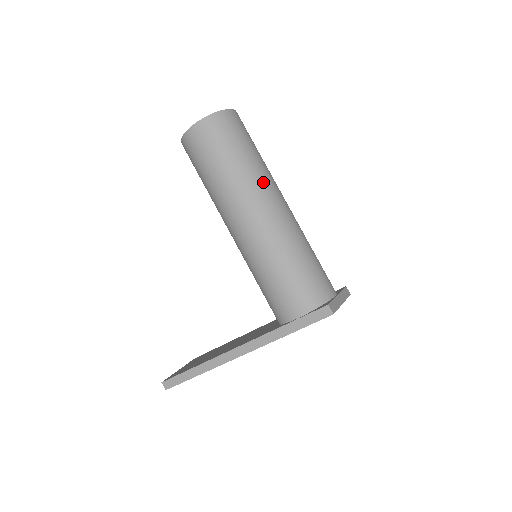
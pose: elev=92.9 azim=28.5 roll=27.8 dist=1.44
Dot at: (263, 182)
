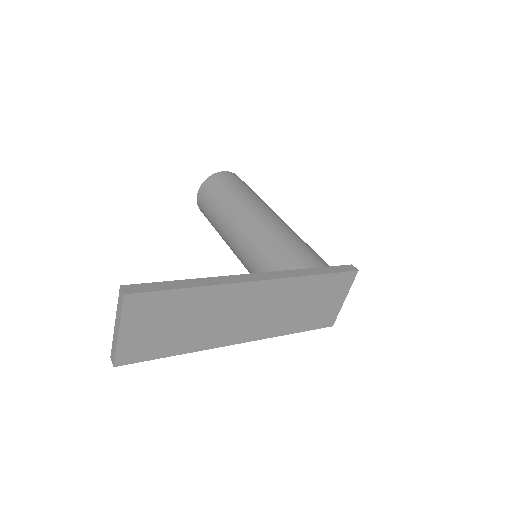
Dot at: occluded
